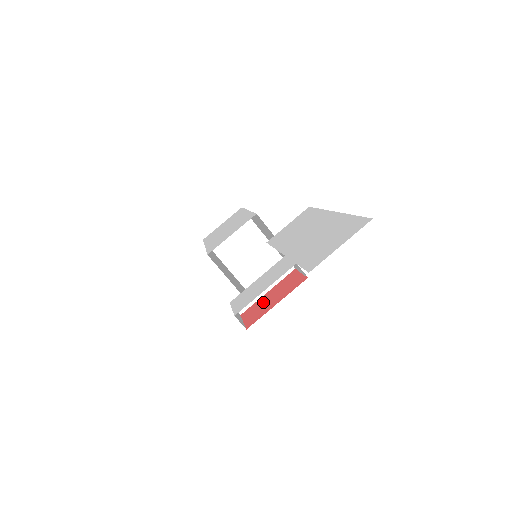
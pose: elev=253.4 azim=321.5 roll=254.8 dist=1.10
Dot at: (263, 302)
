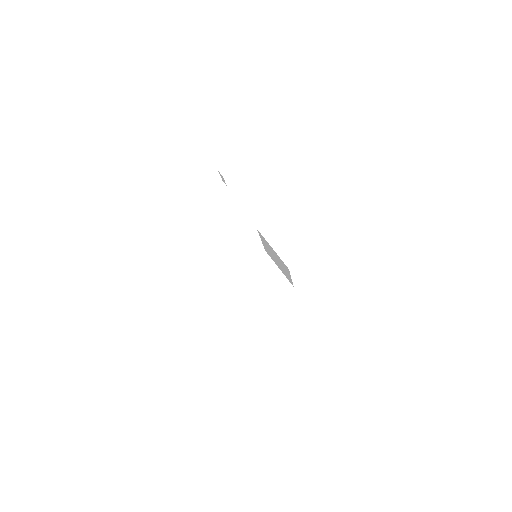
Dot at: occluded
